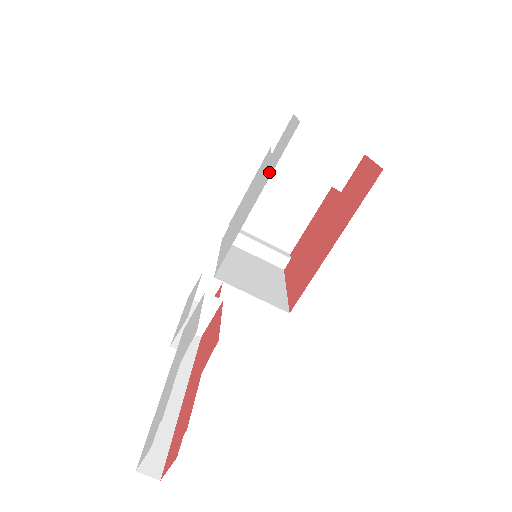
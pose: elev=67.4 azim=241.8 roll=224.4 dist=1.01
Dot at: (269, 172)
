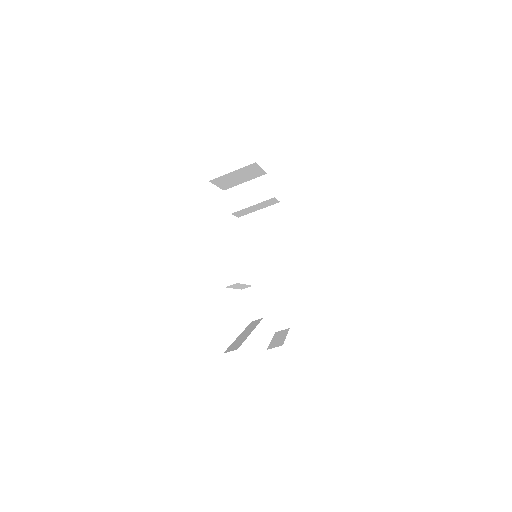
Dot at: occluded
